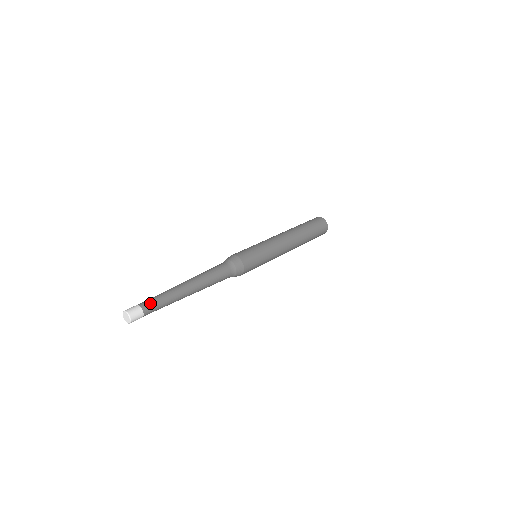
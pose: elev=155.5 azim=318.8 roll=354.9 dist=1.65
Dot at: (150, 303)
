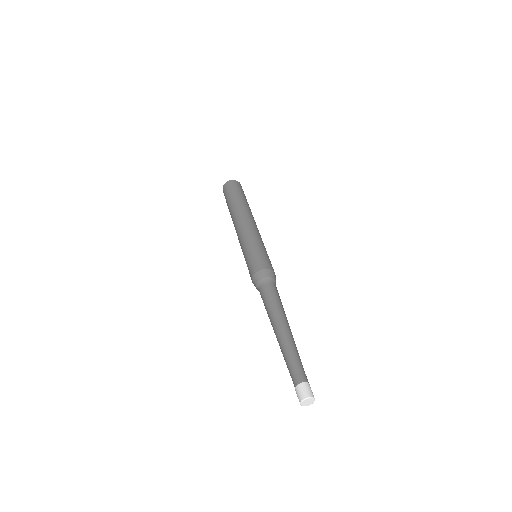
Dot at: (304, 372)
